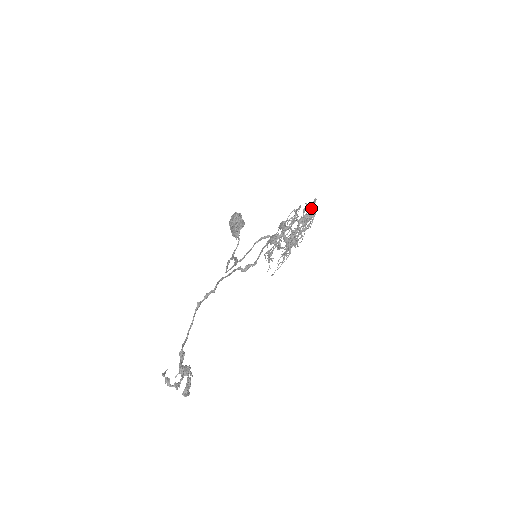
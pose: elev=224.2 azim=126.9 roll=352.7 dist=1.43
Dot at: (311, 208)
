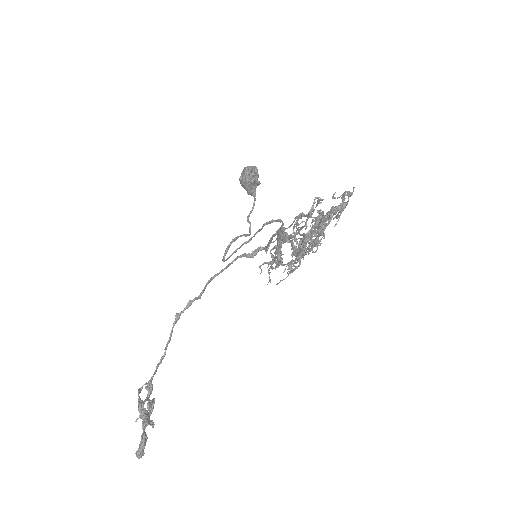
Dot at: occluded
